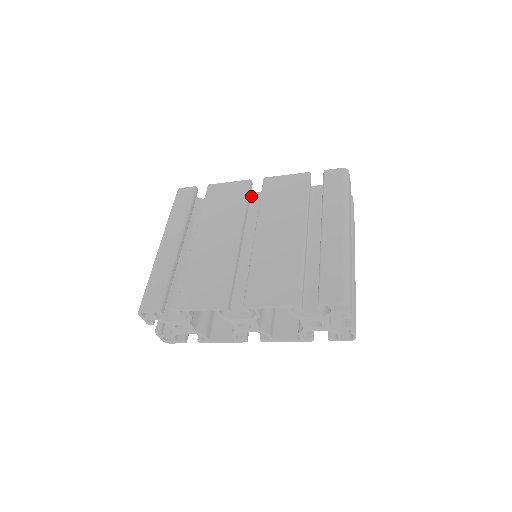
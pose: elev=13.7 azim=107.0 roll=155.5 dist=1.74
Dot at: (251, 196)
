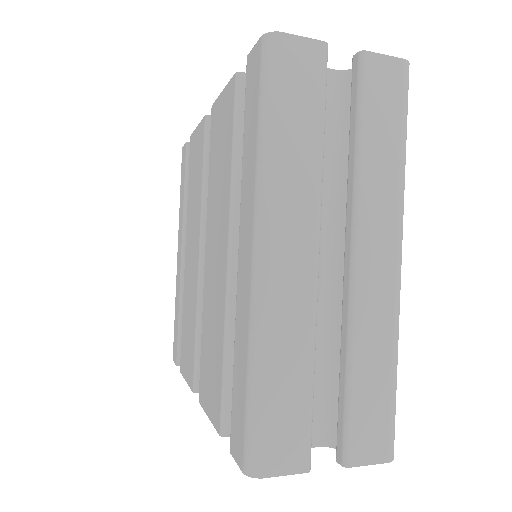
Dot at: occluded
